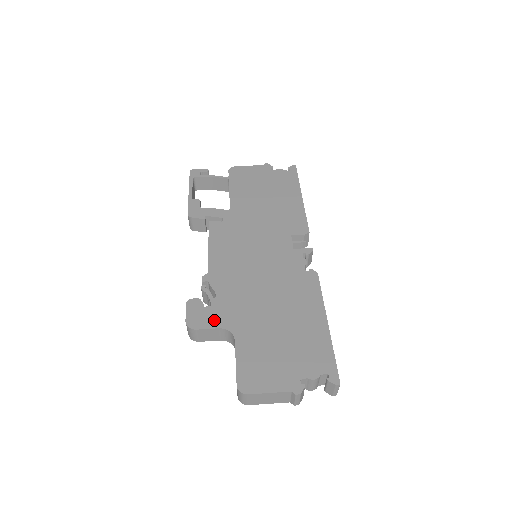
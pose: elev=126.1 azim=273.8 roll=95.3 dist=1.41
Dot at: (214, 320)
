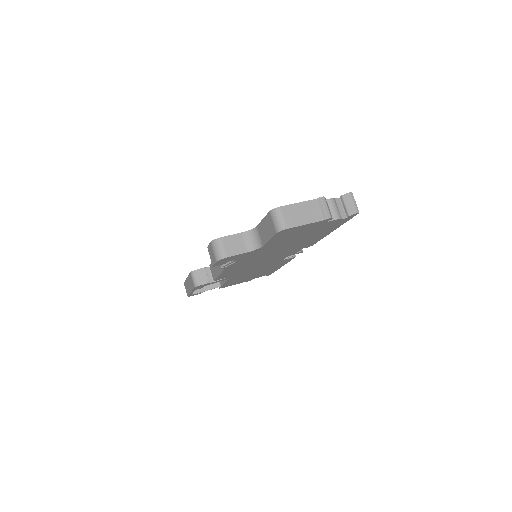
Dot at: occluded
